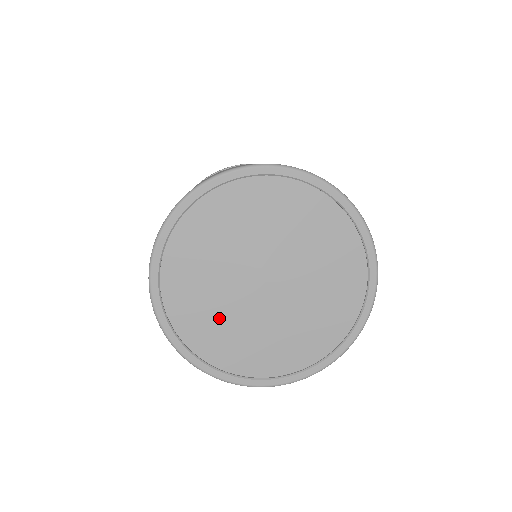
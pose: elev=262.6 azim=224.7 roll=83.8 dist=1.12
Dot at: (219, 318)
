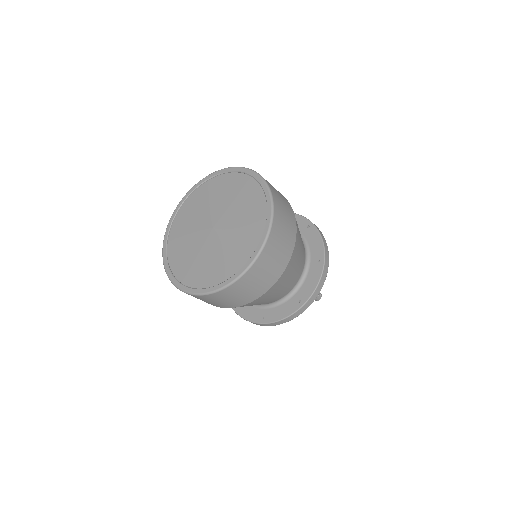
Dot at: (204, 262)
